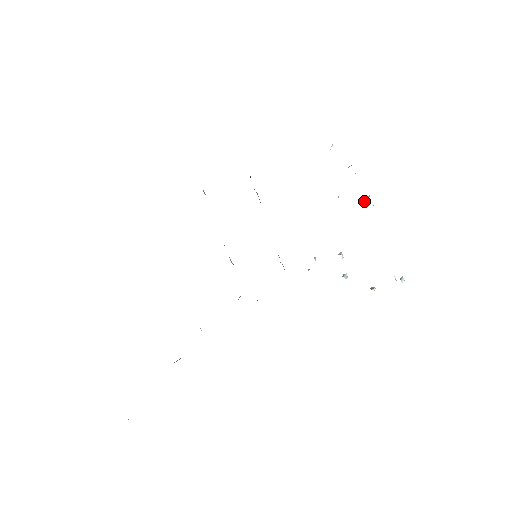
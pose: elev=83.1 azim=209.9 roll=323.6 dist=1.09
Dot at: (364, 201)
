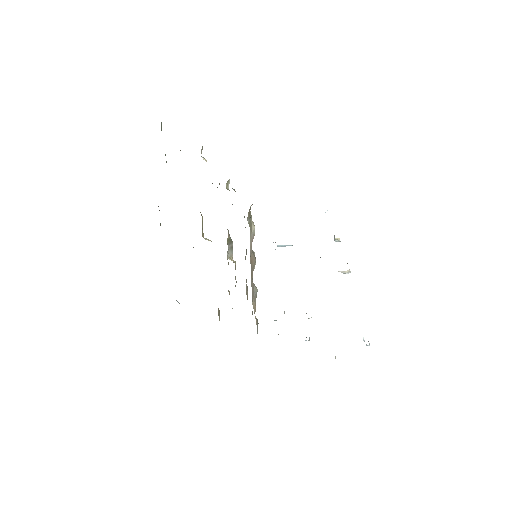
Dot at: occluded
